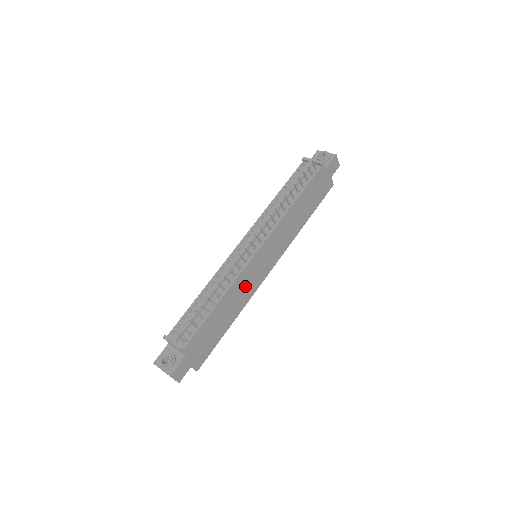
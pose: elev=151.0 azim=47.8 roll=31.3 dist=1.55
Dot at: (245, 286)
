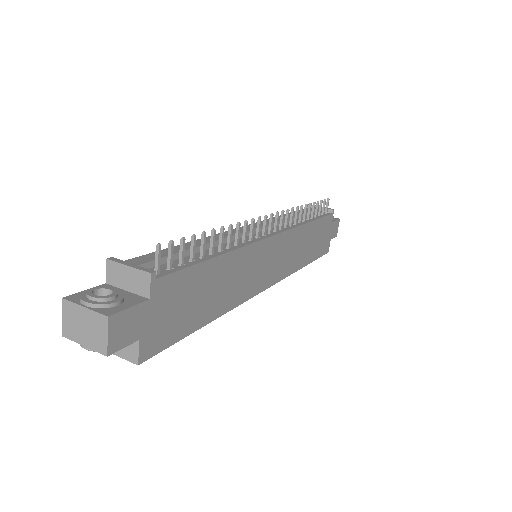
Dot at: (246, 273)
